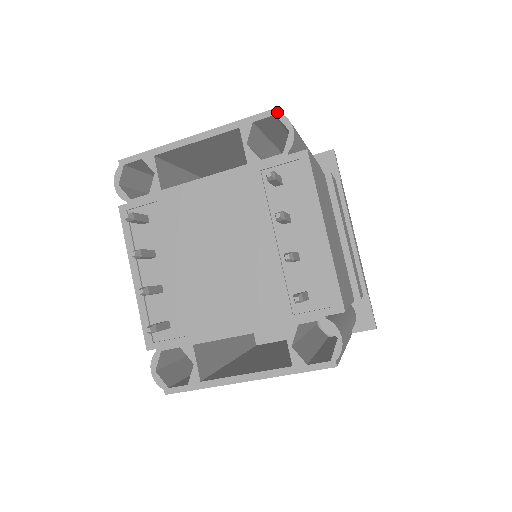
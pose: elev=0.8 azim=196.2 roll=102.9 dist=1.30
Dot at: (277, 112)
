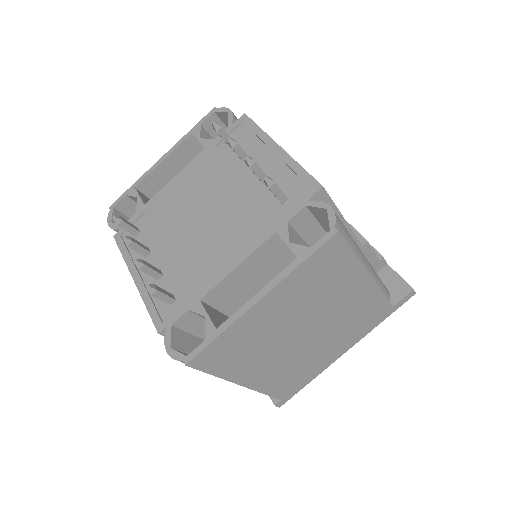
Dot at: (215, 109)
